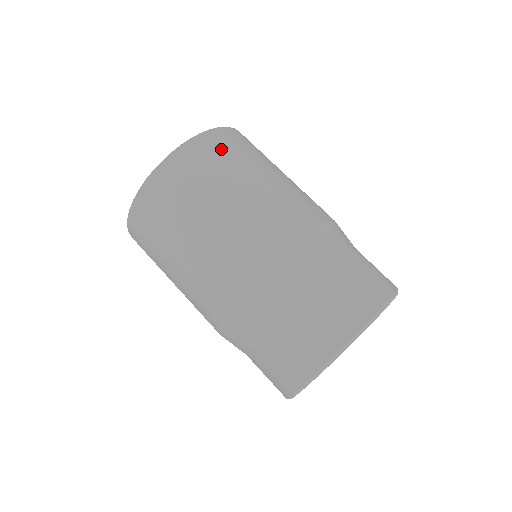
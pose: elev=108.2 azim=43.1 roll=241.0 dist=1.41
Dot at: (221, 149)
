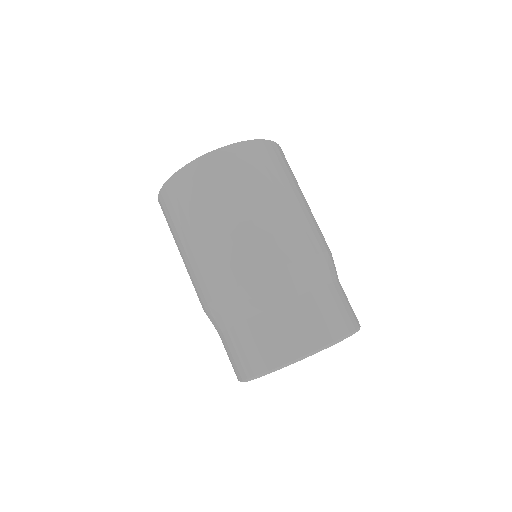
Dot at: (233, 167)
